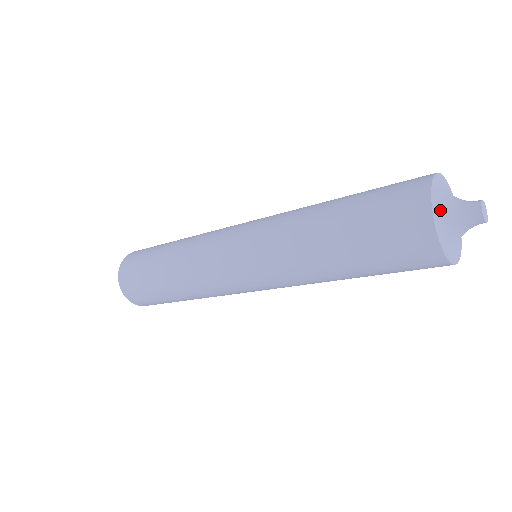
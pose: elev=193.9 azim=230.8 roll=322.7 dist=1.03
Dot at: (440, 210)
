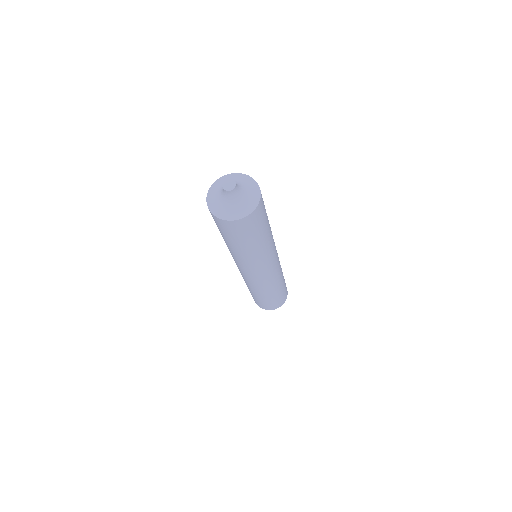
Dot at: (218, 206)
